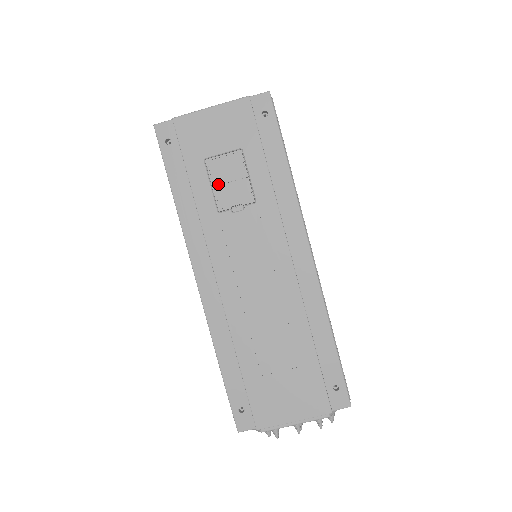
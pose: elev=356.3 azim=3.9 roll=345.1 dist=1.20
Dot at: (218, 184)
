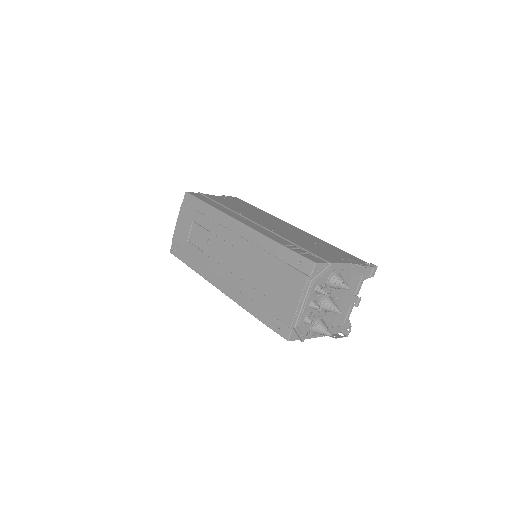
Dot at: (197, 243)
